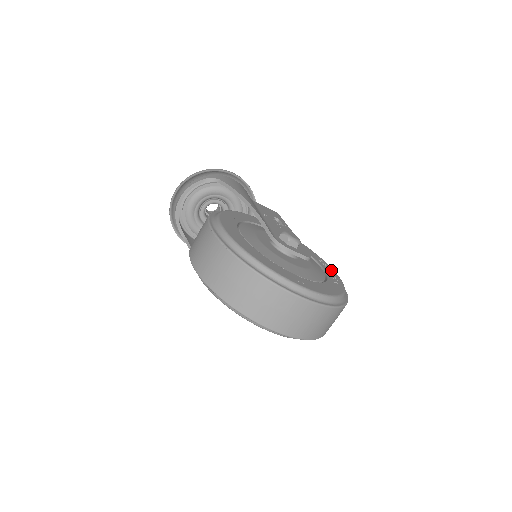
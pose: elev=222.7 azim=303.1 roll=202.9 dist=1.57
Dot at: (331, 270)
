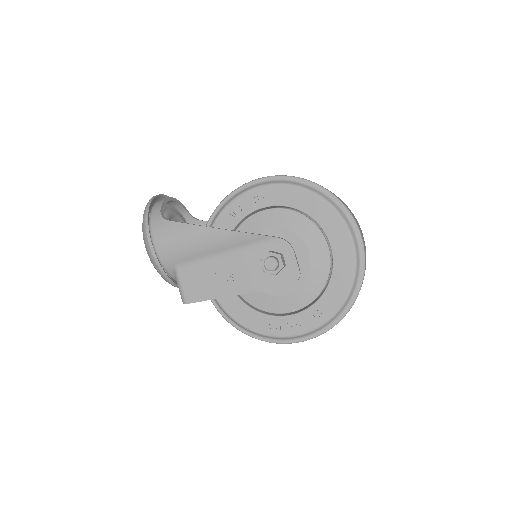
Dot at: occluded
